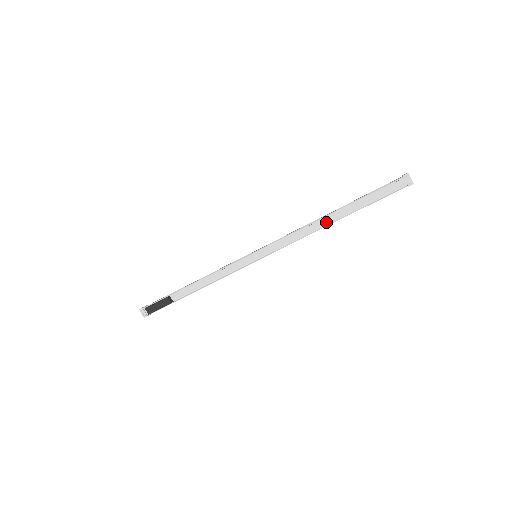
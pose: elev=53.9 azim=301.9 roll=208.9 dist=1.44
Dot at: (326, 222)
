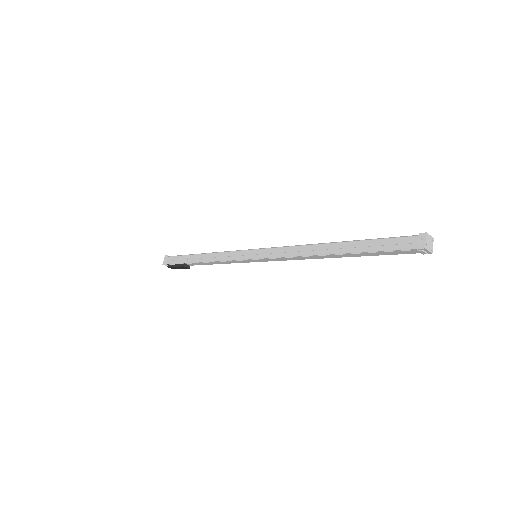
Dot at: (325, 257)
